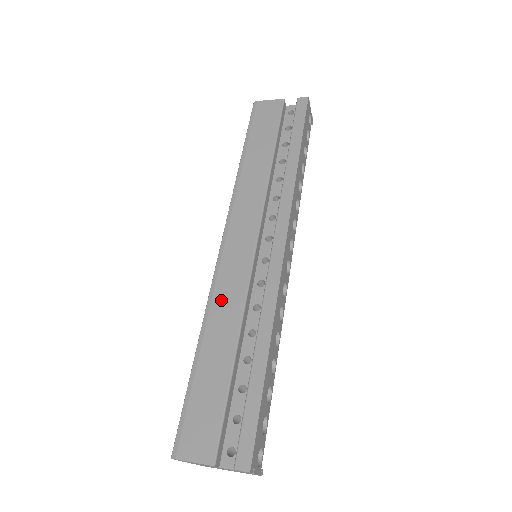
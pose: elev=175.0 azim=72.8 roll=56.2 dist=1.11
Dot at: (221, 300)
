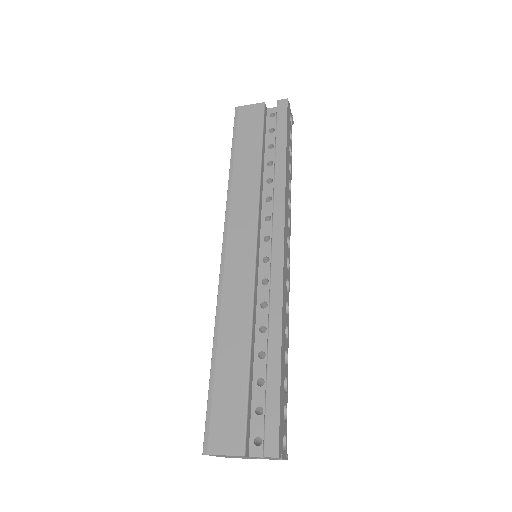
Dot at: (230, 302)
